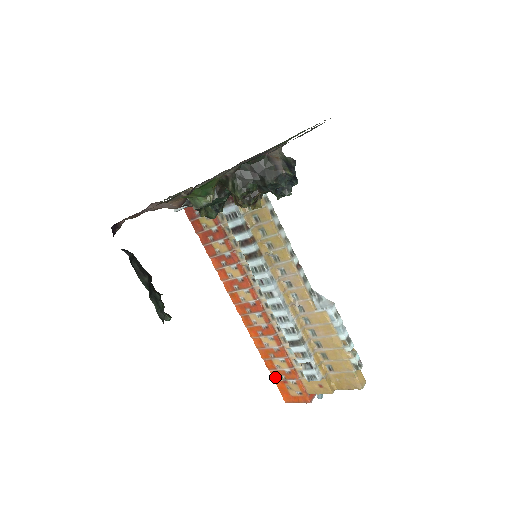
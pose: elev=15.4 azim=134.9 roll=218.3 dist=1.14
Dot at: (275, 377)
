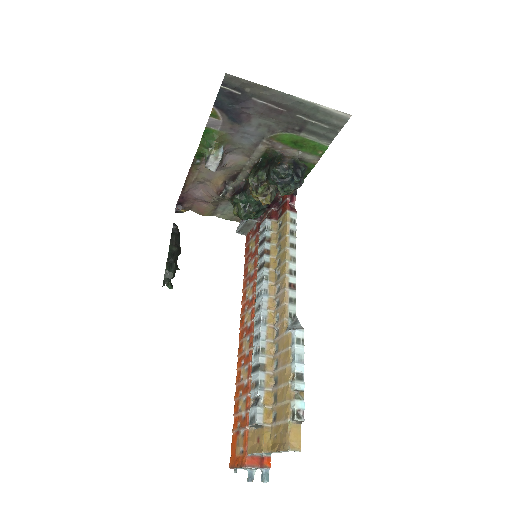
Dot at: (234, 426)
